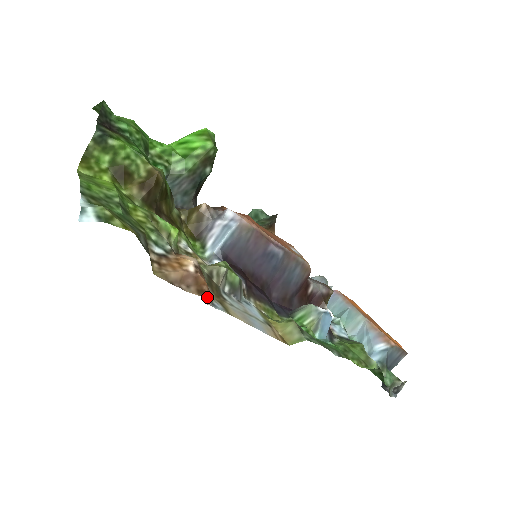
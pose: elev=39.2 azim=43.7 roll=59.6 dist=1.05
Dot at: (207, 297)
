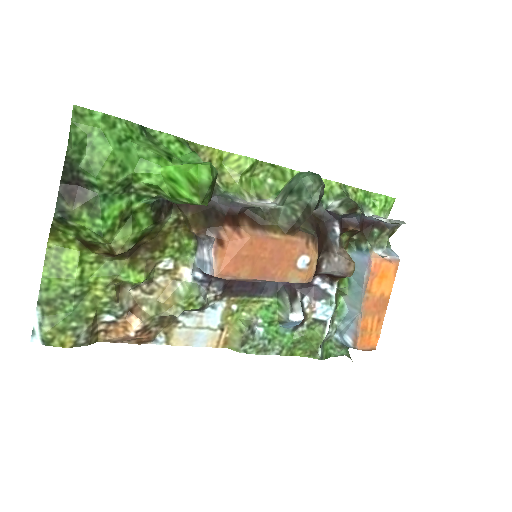
Dot at: (147, 341)
